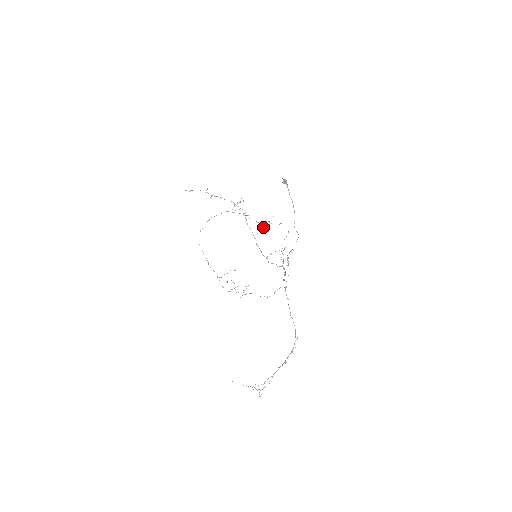
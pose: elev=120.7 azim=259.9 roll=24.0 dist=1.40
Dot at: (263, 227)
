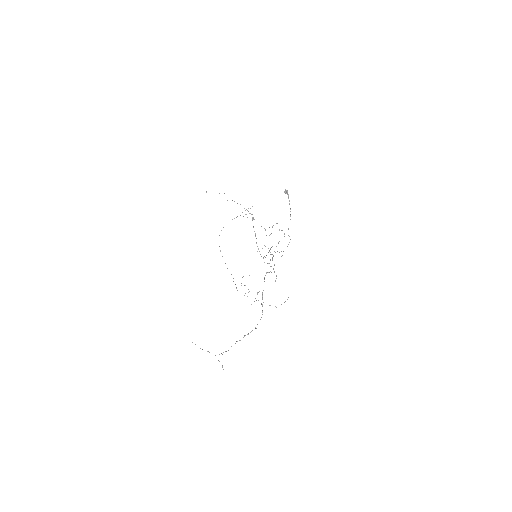
Dot at: occluded
